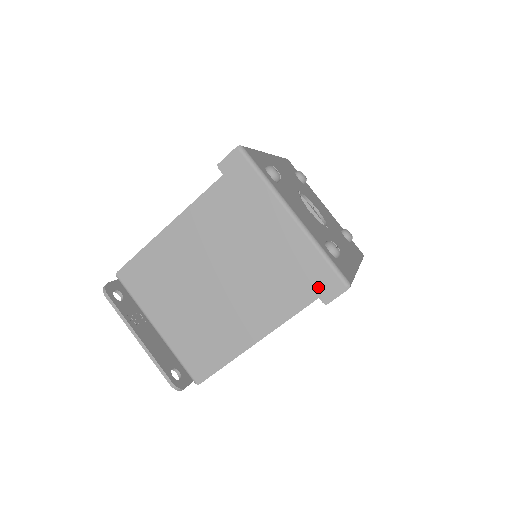
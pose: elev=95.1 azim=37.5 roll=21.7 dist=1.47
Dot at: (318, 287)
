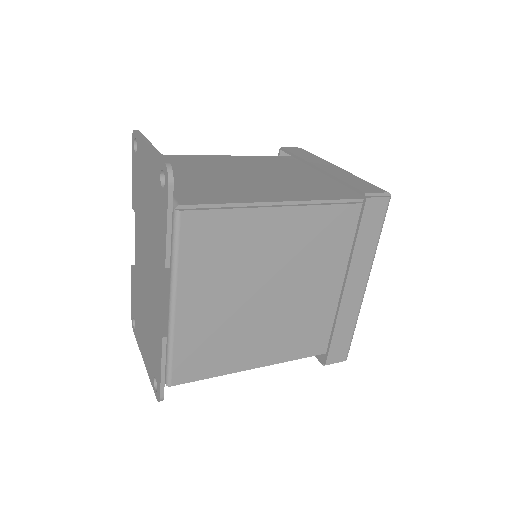
Dot at: (360, 187)
